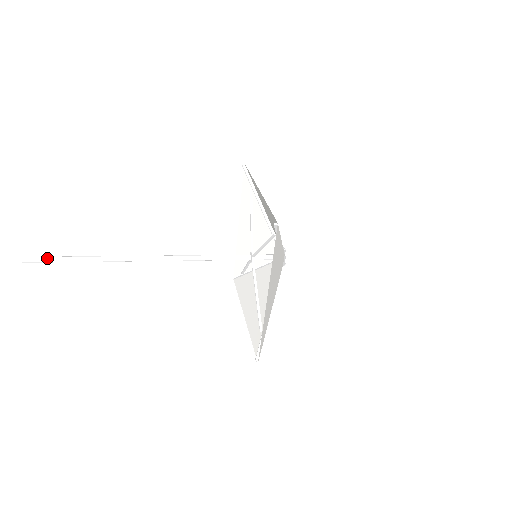
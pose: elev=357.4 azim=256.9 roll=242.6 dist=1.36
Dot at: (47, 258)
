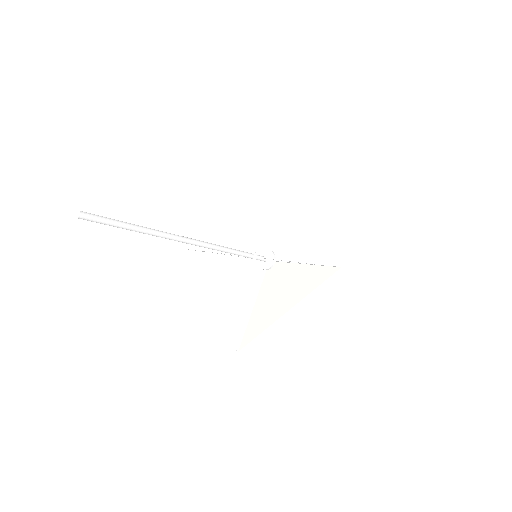
Dot at: (112, 221)
